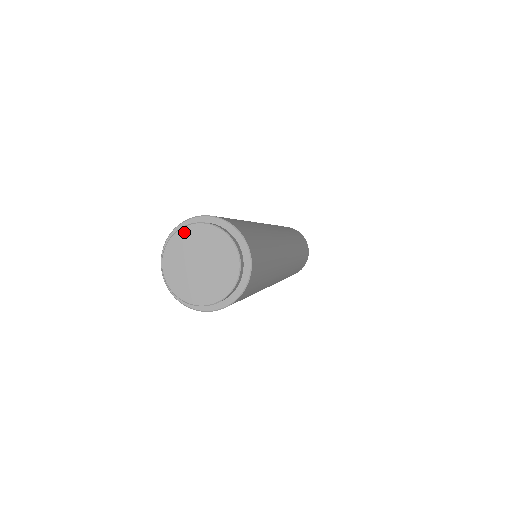
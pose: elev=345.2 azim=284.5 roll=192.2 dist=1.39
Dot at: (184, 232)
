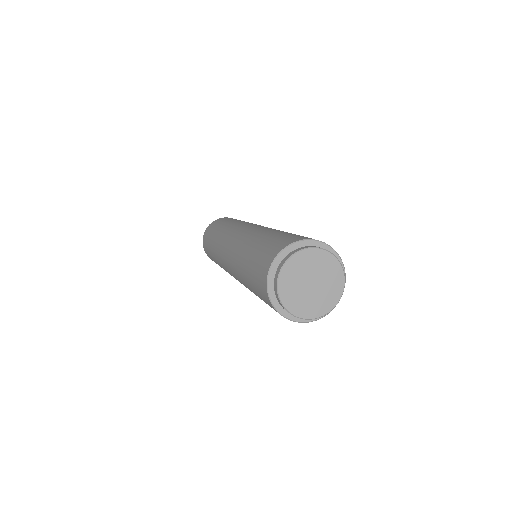
Dot at: (299, 256)
